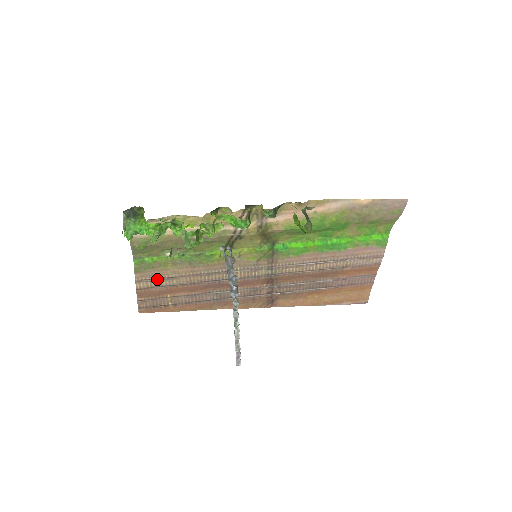
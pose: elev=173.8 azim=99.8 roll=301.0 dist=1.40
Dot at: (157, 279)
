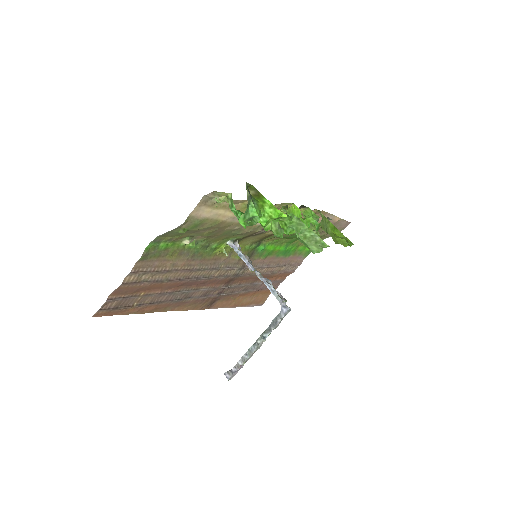
Dot at: (153, 272)
